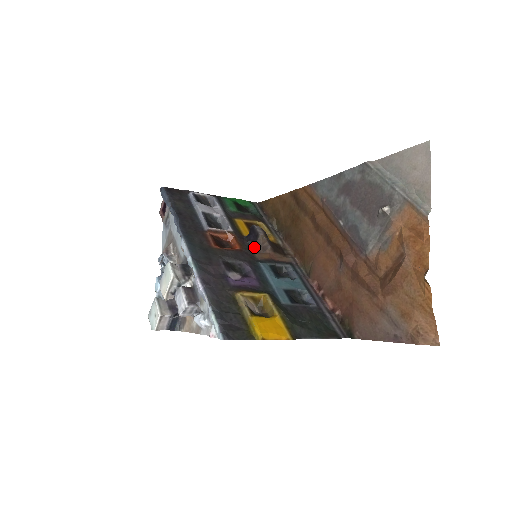
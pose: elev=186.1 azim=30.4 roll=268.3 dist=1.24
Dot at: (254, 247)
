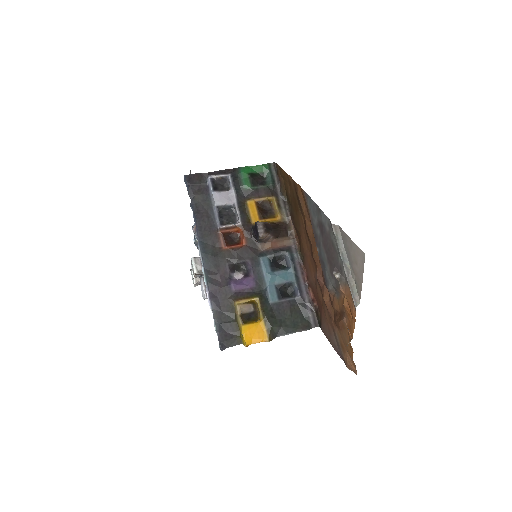
Dot at: (258, 241)
